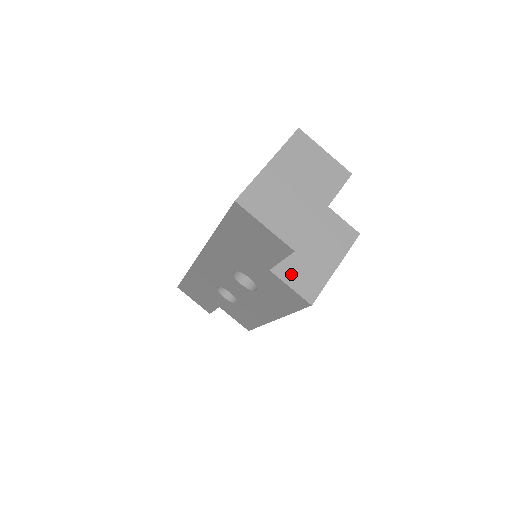
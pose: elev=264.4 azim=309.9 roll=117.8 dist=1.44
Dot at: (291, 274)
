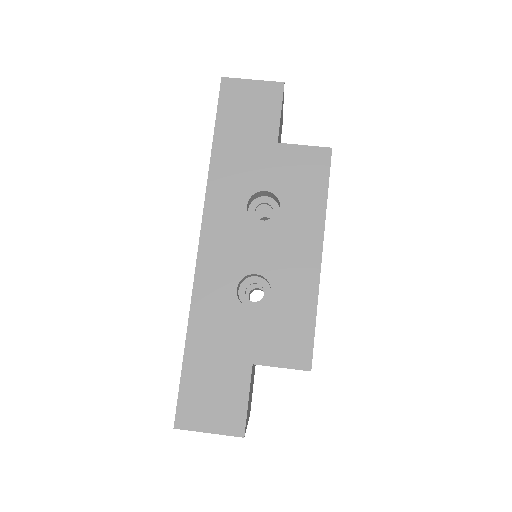
Dot at: occluded
